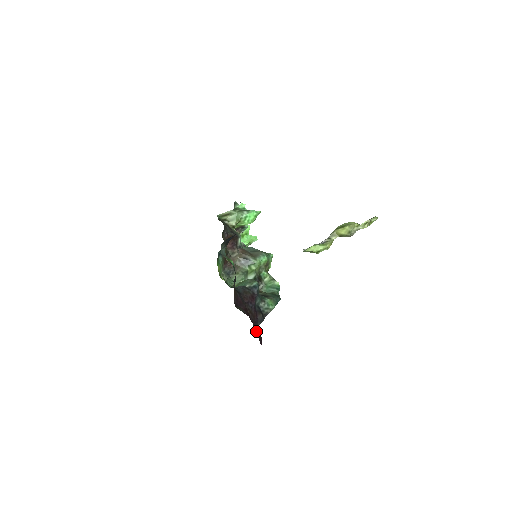
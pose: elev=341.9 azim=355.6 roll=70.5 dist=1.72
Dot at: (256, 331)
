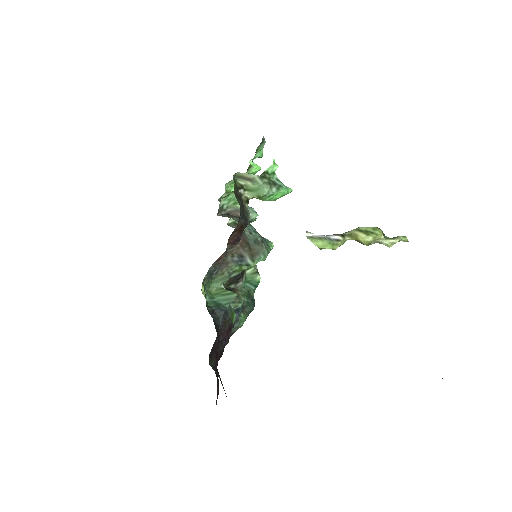
Dot at: occluded
